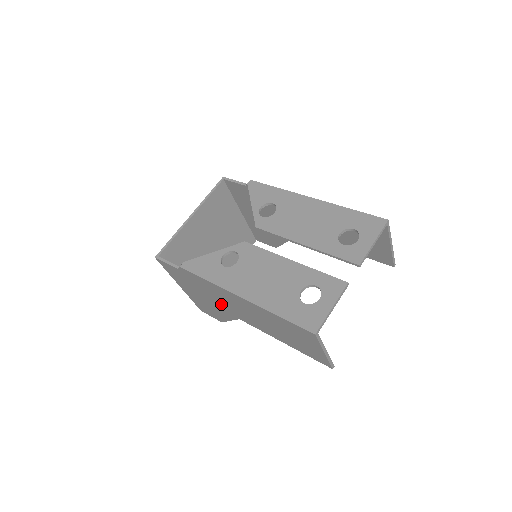
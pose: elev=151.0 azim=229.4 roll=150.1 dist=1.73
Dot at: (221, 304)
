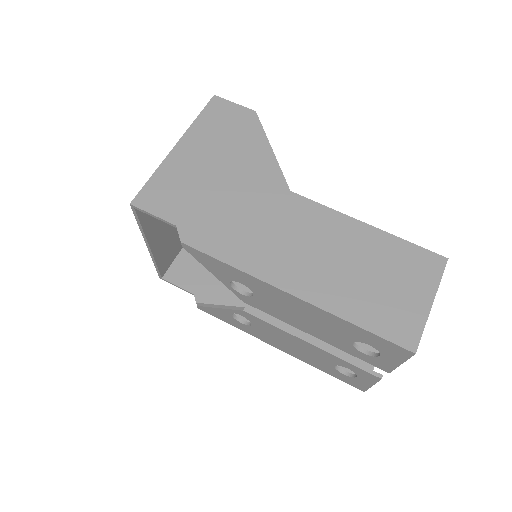
Dot at: occluded
